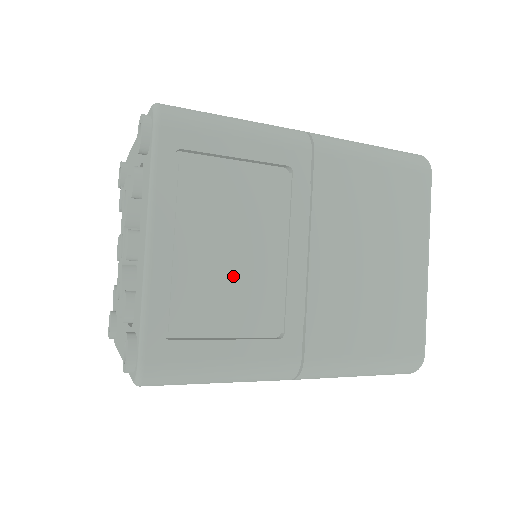
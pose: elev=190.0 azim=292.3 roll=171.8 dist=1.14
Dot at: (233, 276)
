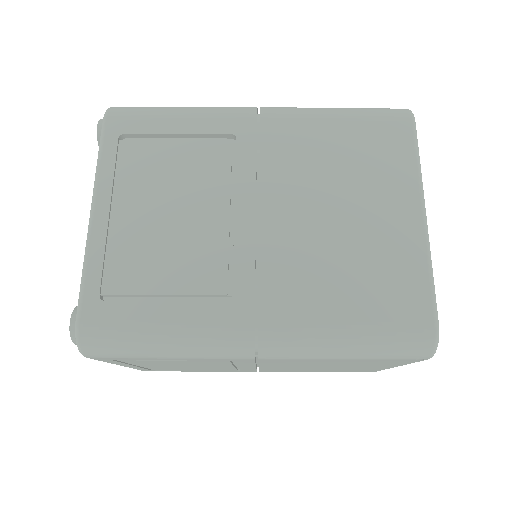
Dot at: (172, 239)
